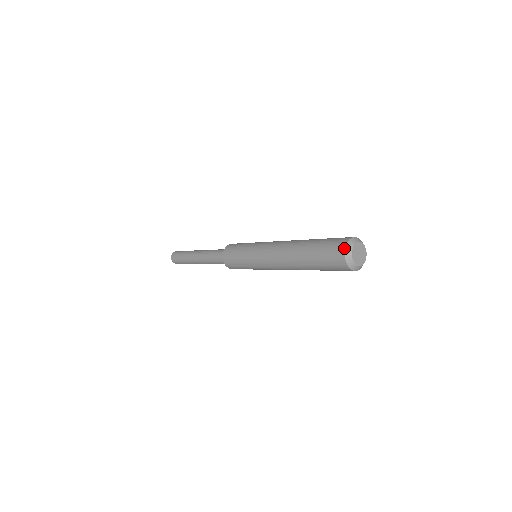
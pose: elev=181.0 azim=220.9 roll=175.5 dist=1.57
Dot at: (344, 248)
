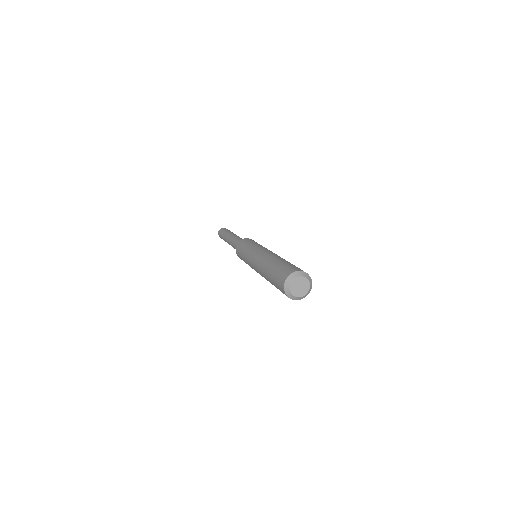
Dot at: (284, 292)
